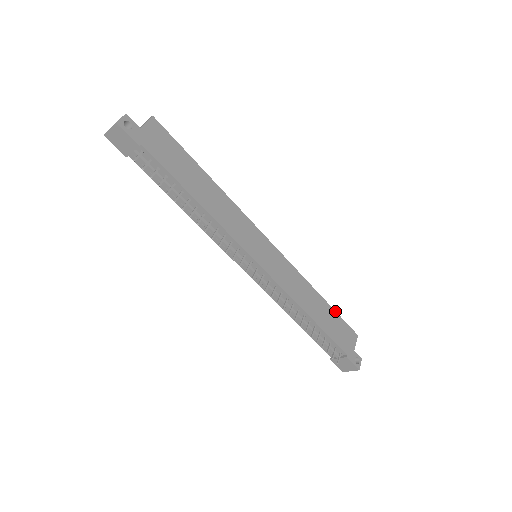
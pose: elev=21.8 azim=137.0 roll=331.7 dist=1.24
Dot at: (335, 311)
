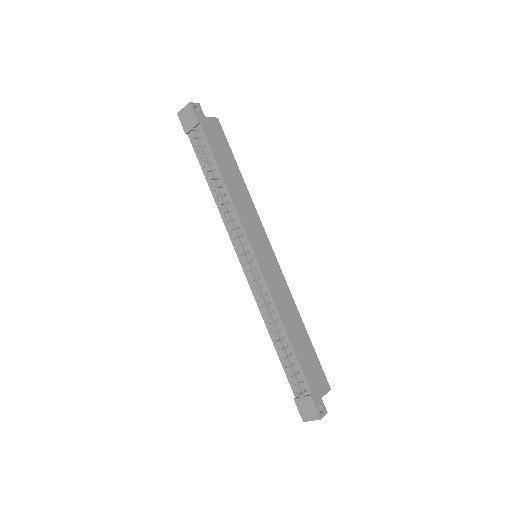
Dot at: (314, 349)
